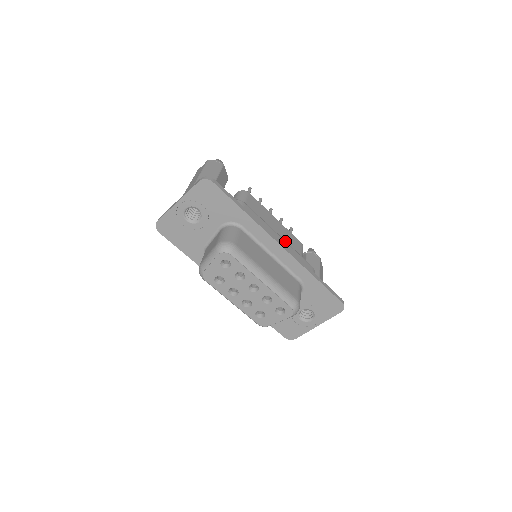
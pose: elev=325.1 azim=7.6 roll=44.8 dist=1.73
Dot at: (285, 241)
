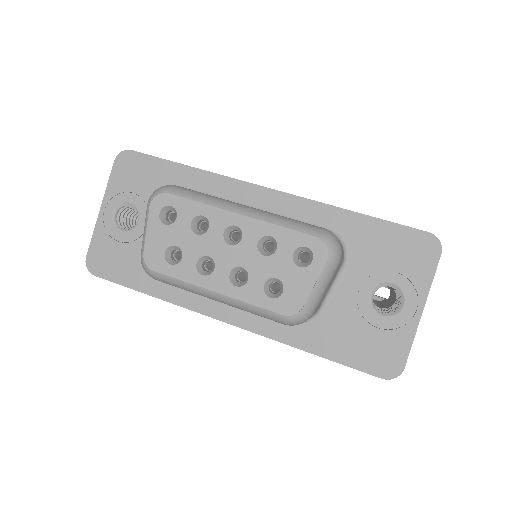
Dot at: occluded
